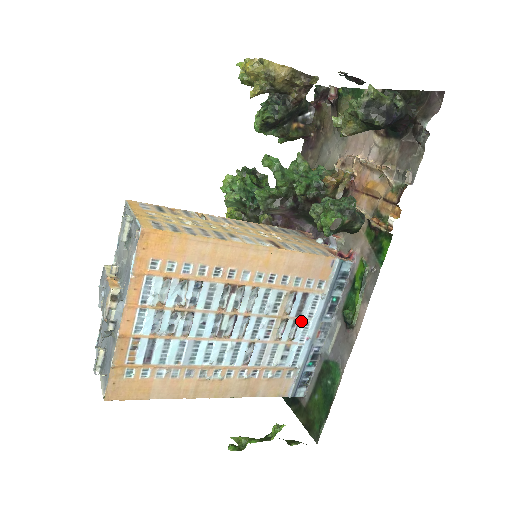
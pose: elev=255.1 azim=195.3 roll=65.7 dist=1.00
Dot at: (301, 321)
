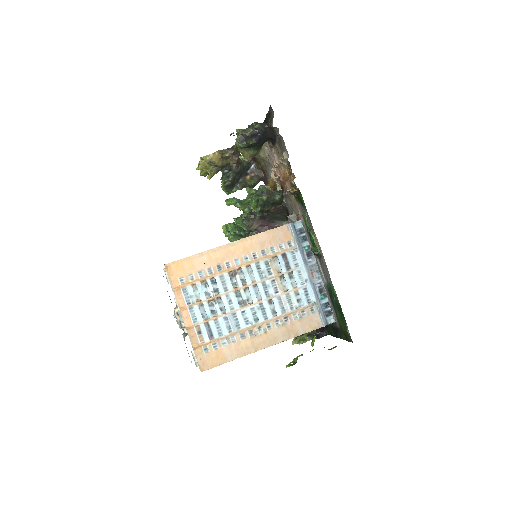
Dot at: (293, 272)
